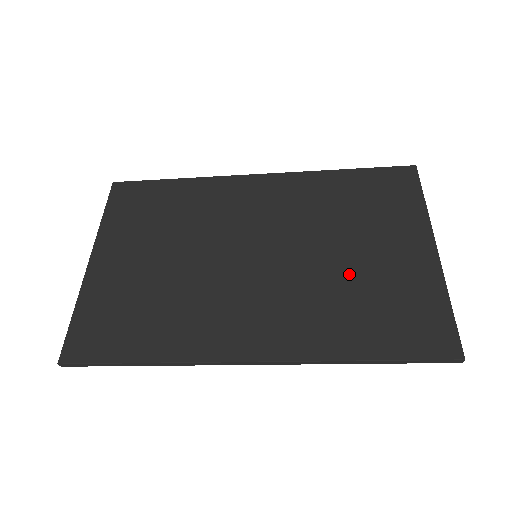
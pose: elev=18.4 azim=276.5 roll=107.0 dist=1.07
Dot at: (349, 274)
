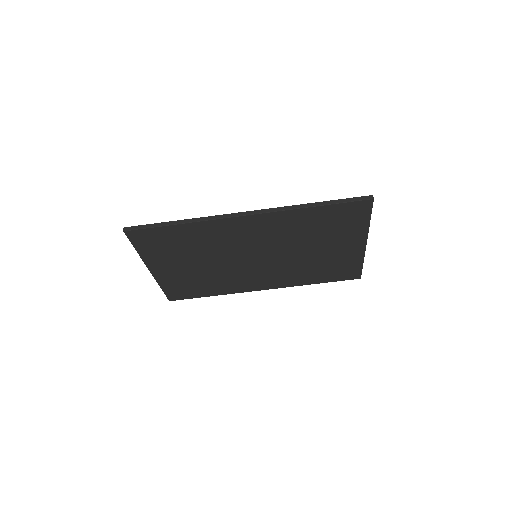
Dot at: occluded
